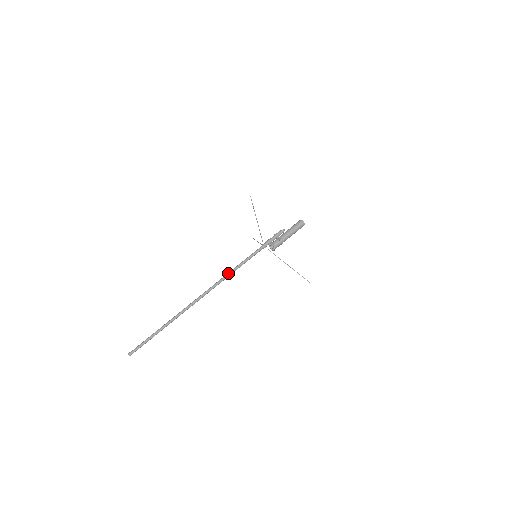
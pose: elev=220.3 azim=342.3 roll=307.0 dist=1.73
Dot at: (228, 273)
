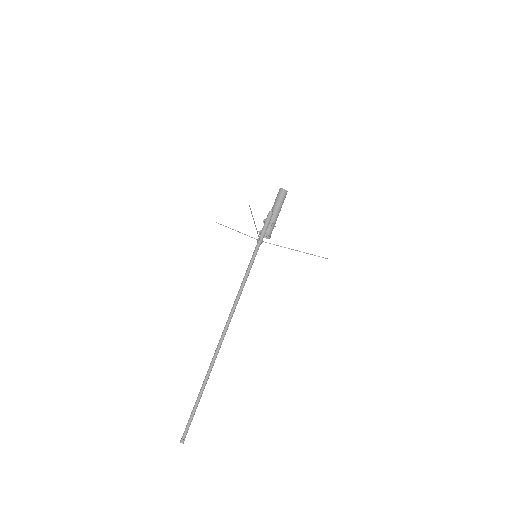
Dot at: (239, 293)
